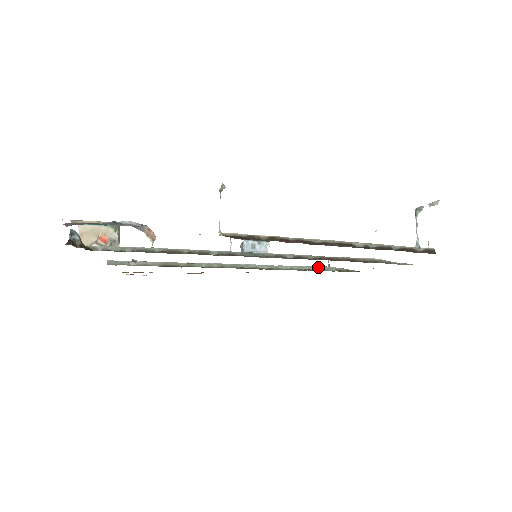
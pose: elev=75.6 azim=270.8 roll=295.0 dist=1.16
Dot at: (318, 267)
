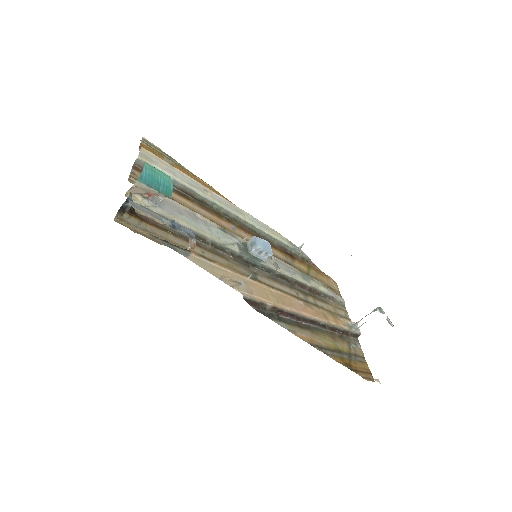
Dot at: (292, 248)
